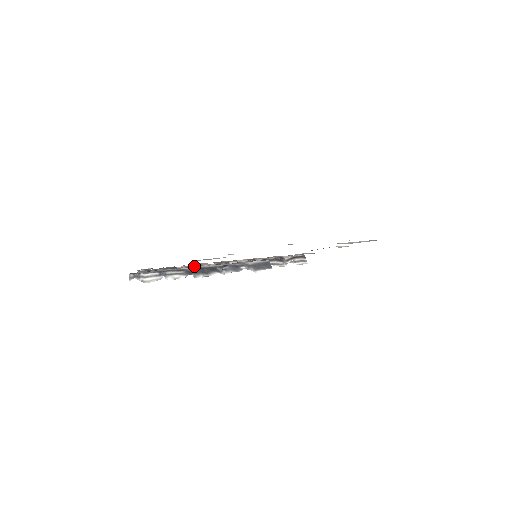
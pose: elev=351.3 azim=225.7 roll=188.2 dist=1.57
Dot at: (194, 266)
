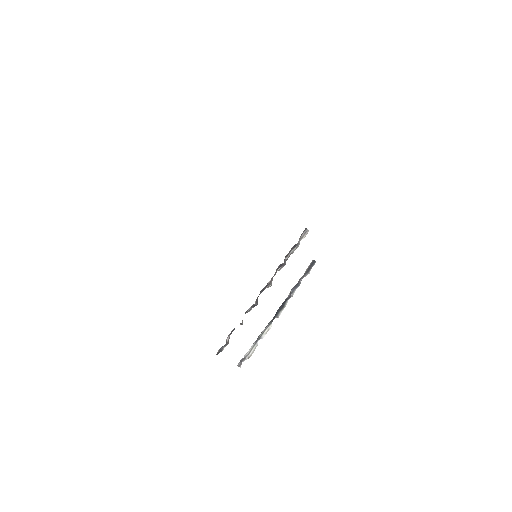
Dot at: (248, 310)
